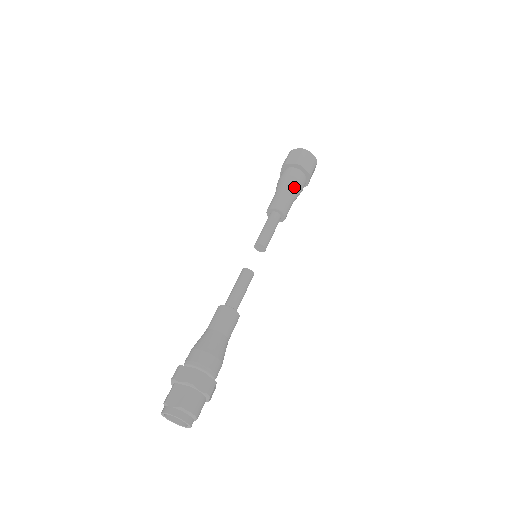
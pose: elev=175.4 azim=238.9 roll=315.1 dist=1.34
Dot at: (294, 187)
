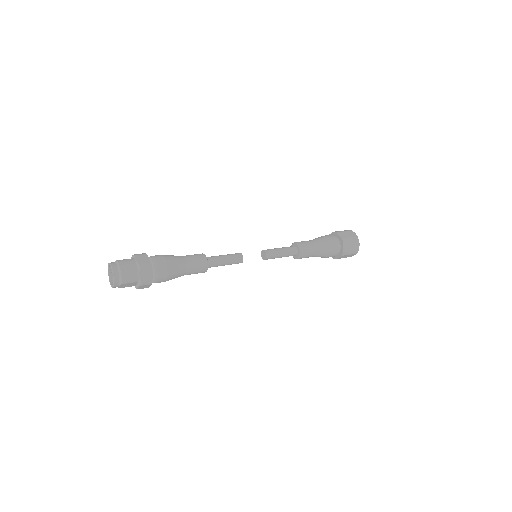
Dot at: (321, 240)
